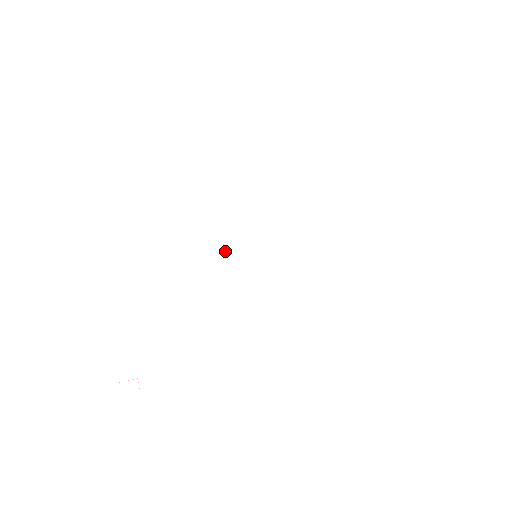
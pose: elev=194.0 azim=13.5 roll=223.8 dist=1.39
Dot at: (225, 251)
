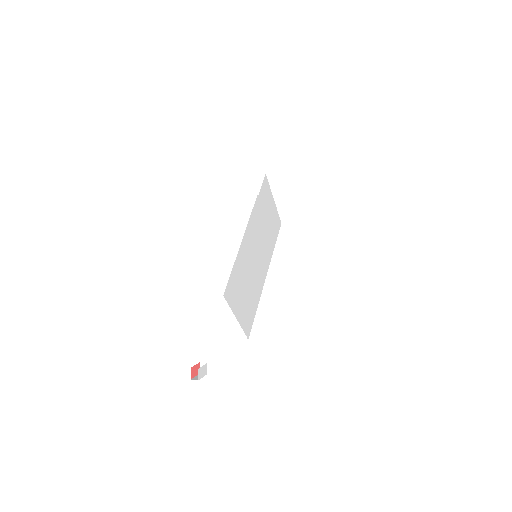
Dot at: (247, 250)
